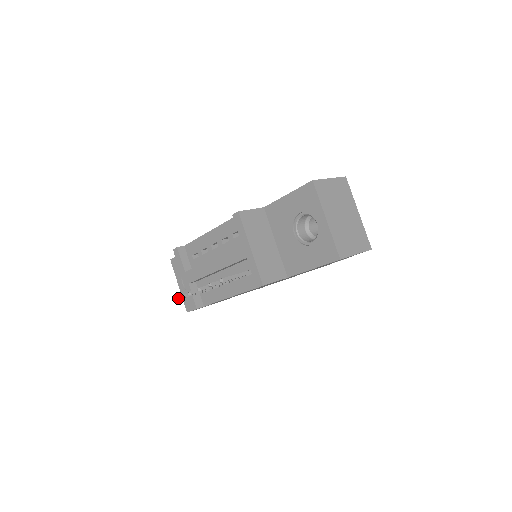
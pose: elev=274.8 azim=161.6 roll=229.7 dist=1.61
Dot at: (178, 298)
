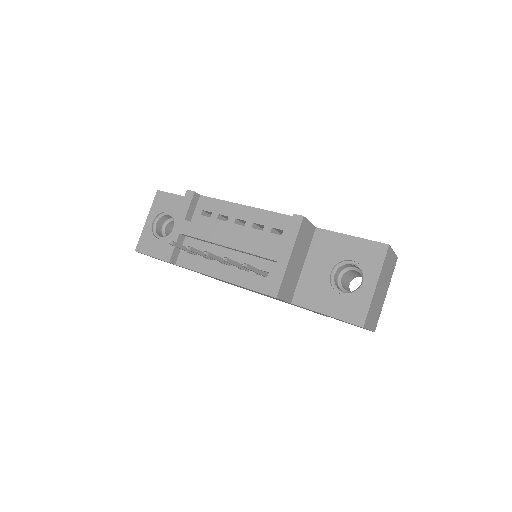
Dot at: (170, 242)
